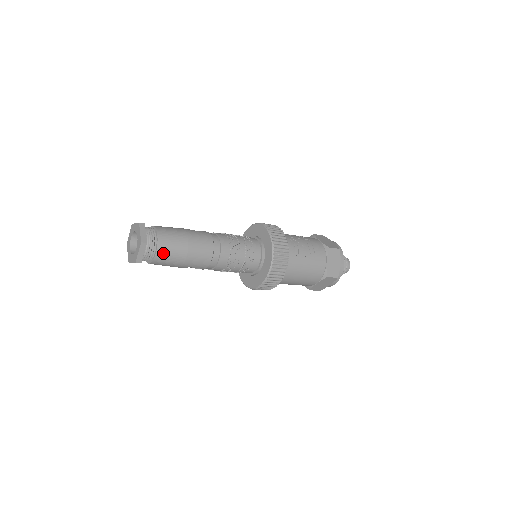
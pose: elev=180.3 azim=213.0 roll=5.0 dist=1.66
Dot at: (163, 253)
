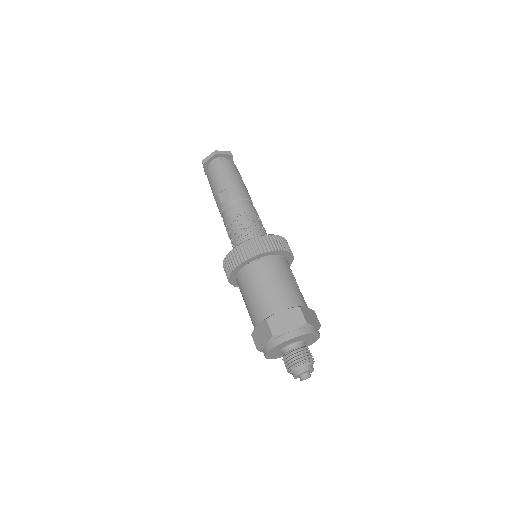
Dot at: (231, 166)
